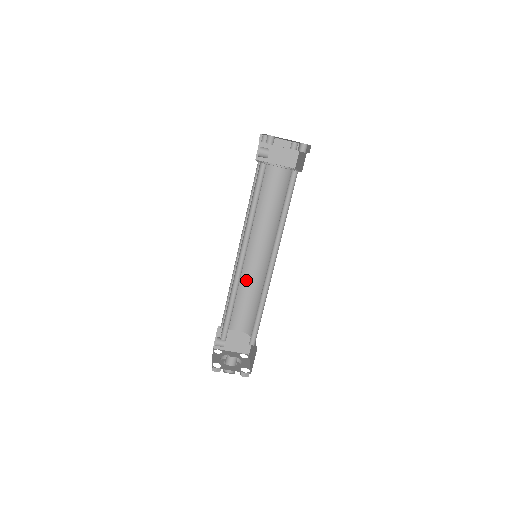
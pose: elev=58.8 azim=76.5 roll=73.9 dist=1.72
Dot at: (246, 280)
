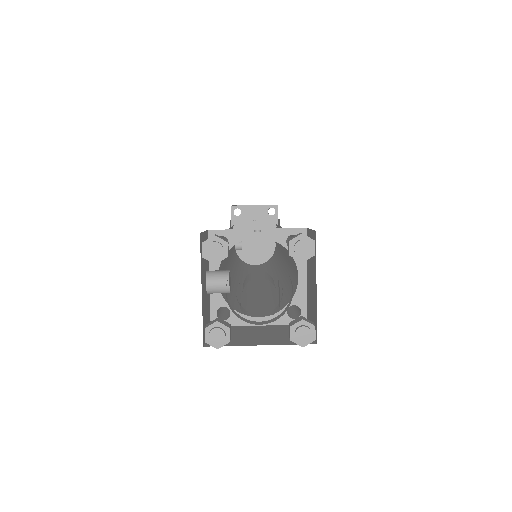
Dot at: (253, 292)
